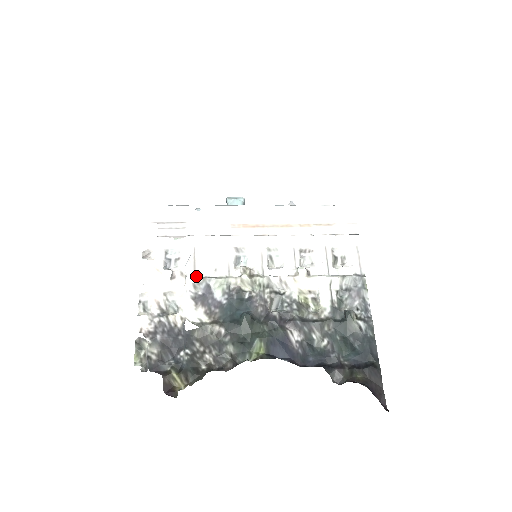
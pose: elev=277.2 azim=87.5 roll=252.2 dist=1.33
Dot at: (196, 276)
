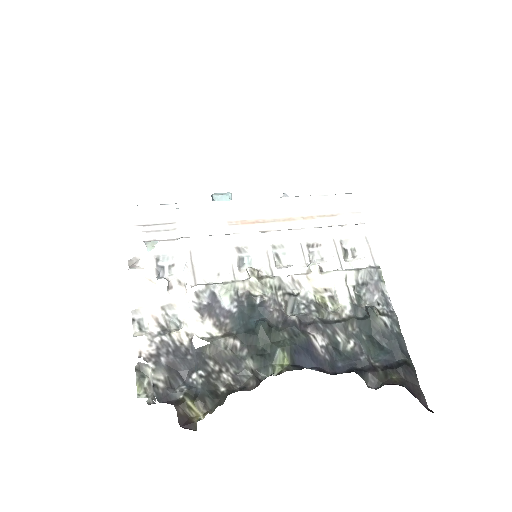
Dot at: (197, 283)
